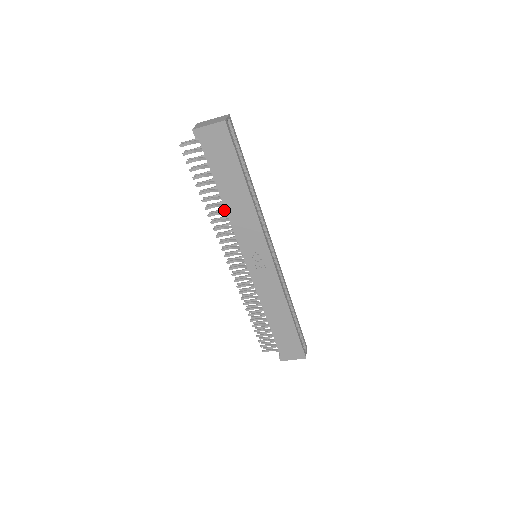
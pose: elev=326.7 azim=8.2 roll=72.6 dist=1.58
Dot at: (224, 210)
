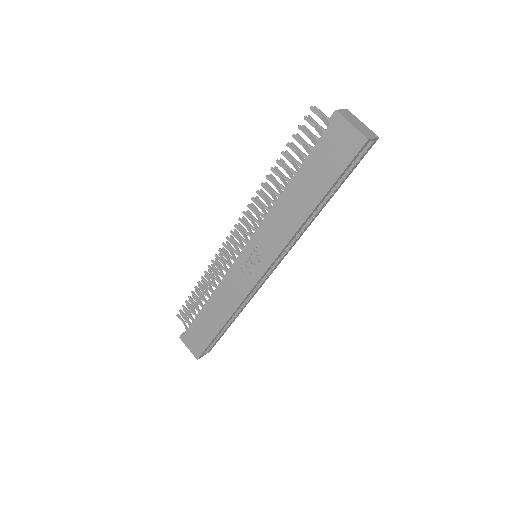
Dot at: (278, 196)
